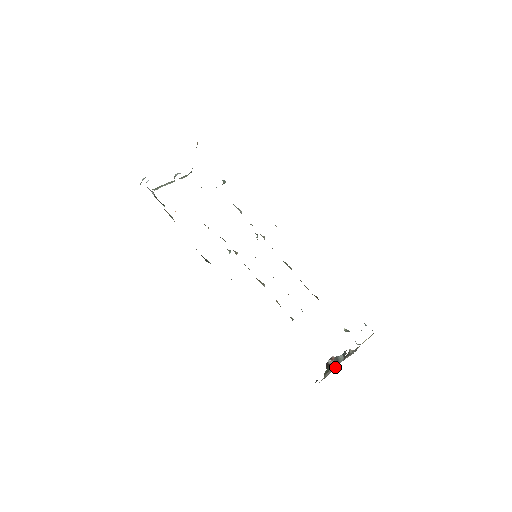
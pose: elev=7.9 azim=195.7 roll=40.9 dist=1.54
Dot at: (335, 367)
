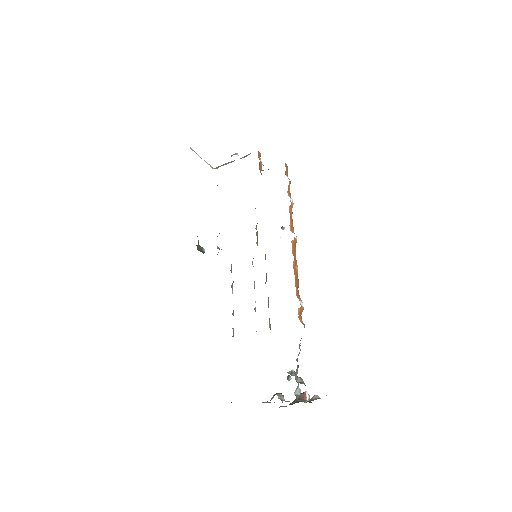
Dot at: (265, 402)
